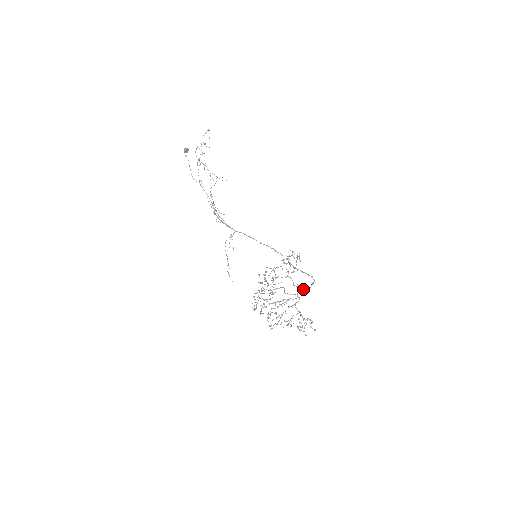
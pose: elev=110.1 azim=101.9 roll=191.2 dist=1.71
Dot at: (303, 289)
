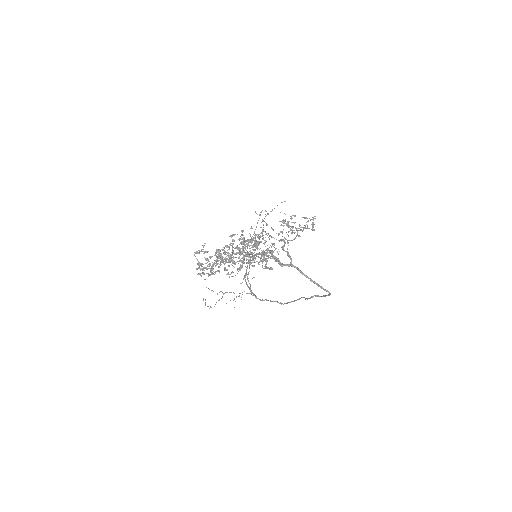
Dot at: (297, 267)
